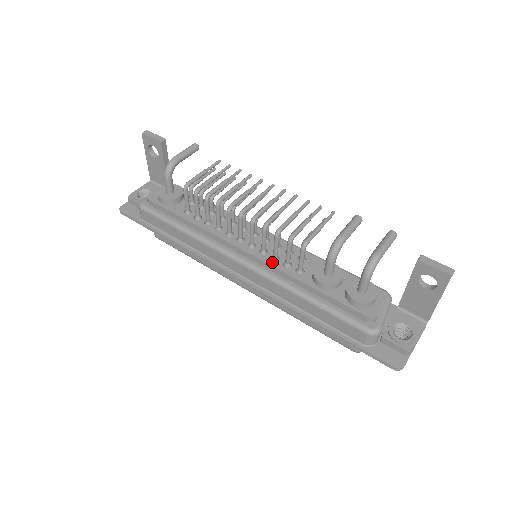
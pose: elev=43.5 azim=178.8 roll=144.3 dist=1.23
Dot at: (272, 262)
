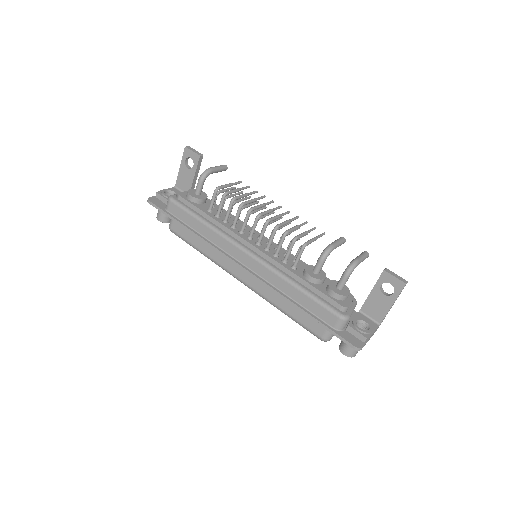
Dot at: (273, 257)
